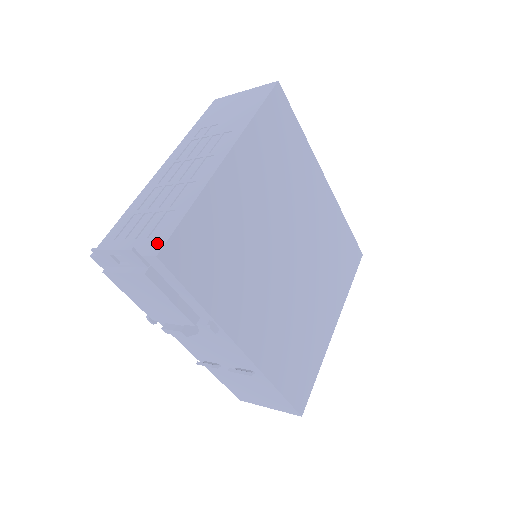
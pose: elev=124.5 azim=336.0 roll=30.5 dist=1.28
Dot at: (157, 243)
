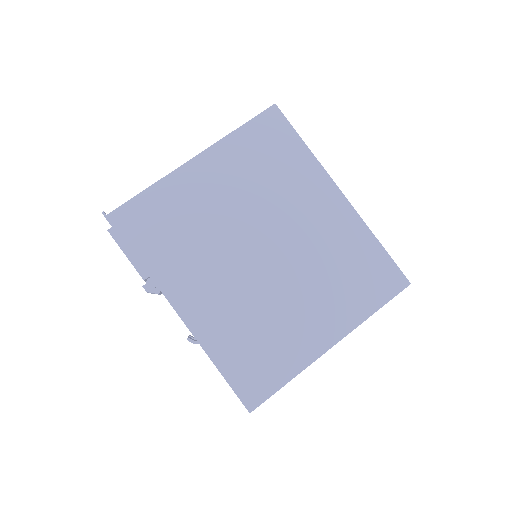
Dot at: occluded
